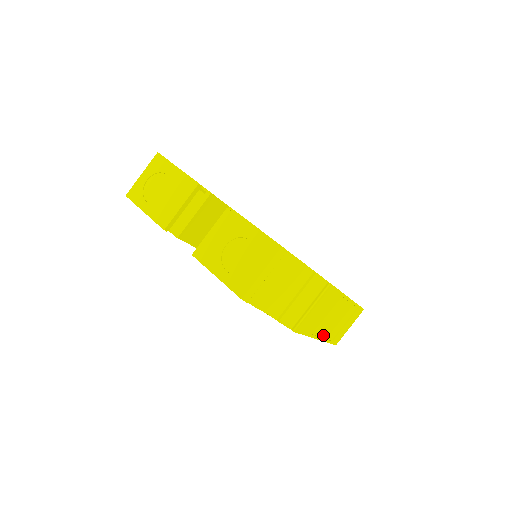
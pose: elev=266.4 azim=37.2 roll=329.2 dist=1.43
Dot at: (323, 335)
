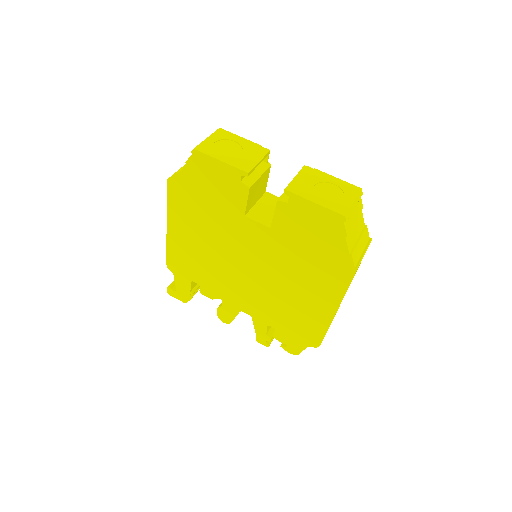
Dot at: occluded
